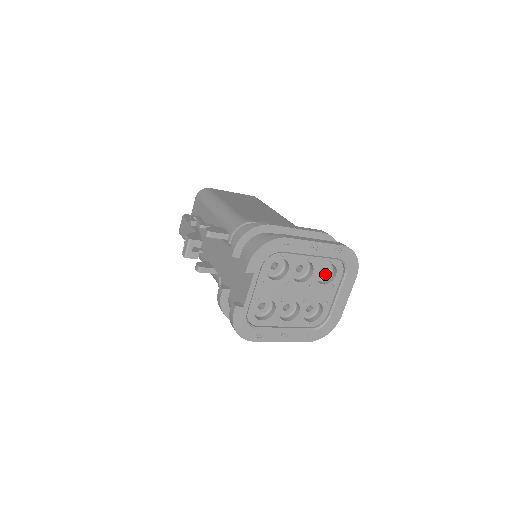
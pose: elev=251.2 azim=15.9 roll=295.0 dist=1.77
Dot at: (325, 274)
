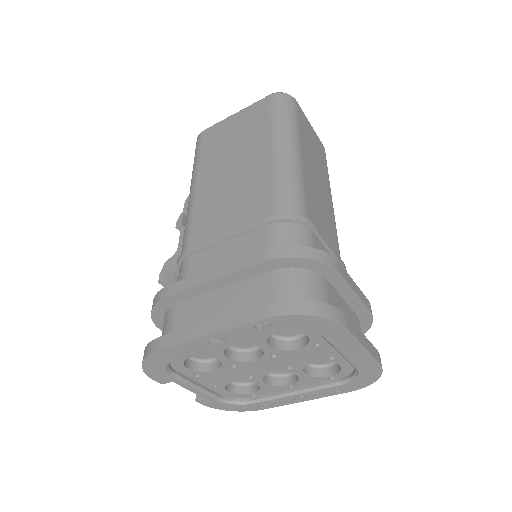
Dot at: occluded
